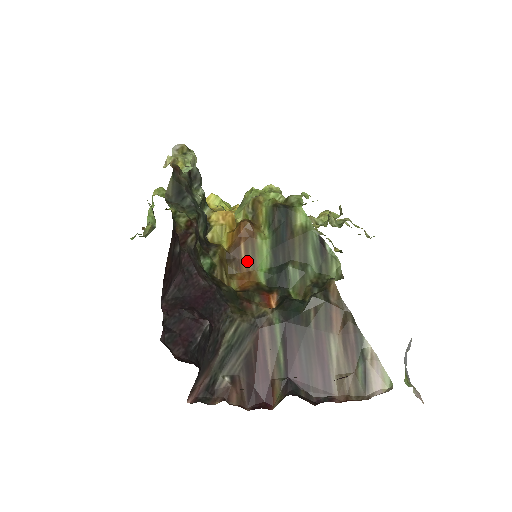
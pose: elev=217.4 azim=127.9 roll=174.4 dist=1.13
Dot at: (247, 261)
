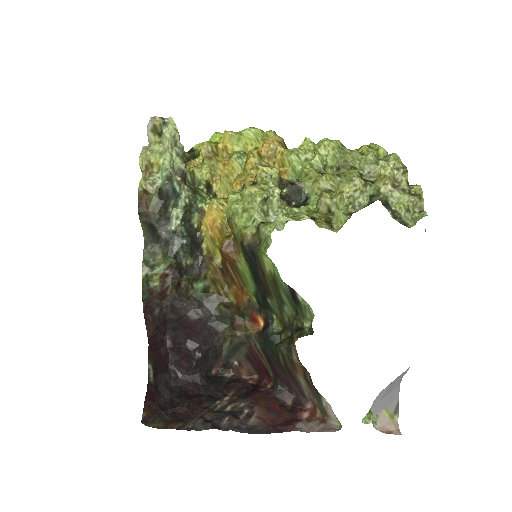
Dot at: (237, 279)
